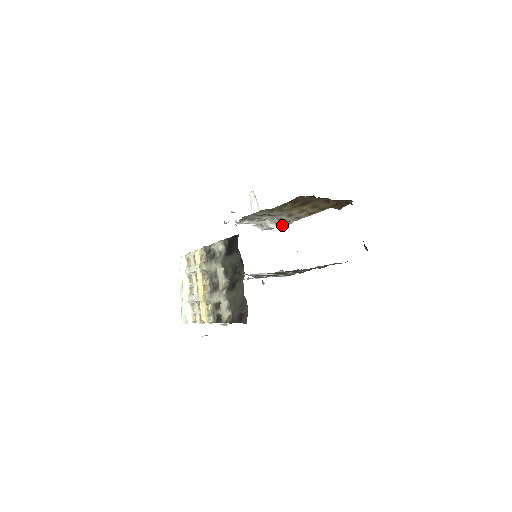
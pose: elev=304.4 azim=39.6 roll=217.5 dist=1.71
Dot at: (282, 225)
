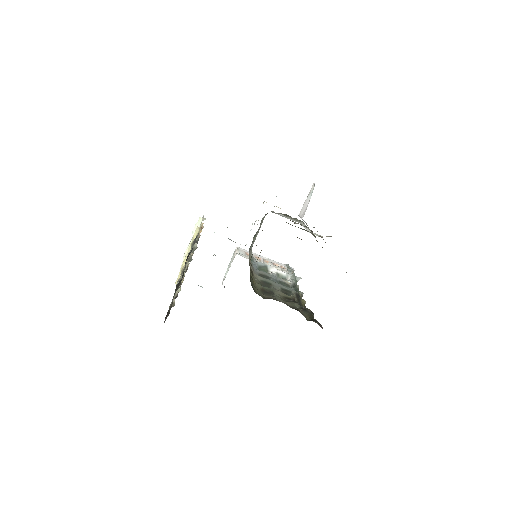
Dot at: occluded
